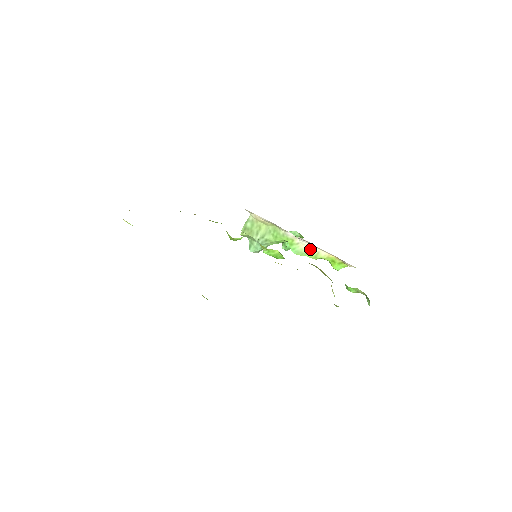
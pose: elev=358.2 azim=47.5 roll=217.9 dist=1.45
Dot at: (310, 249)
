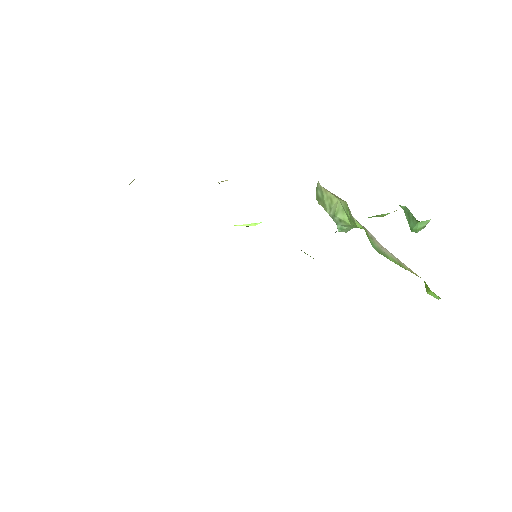
Dot at: (387, 252)
